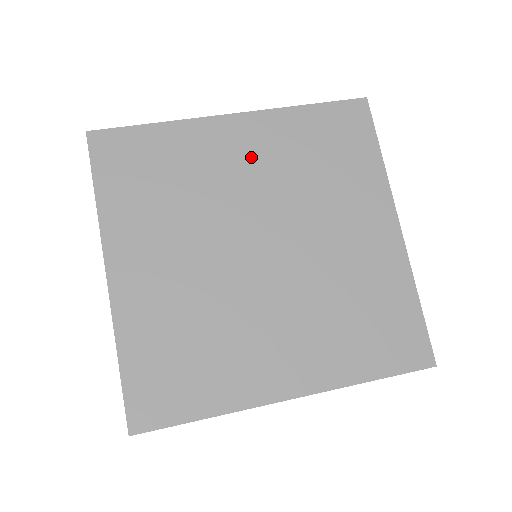
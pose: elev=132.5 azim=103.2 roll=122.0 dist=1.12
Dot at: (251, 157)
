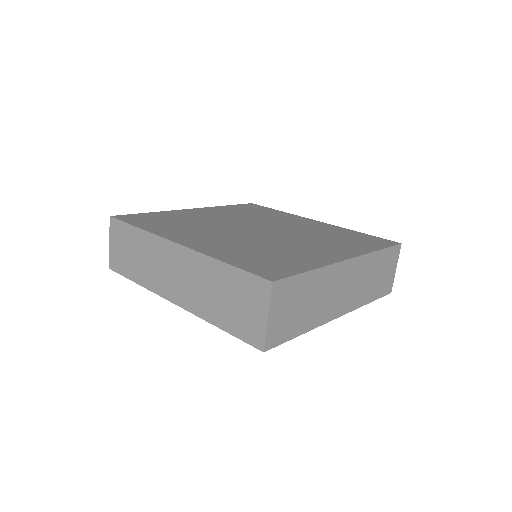
Dot at: (304, 225)
